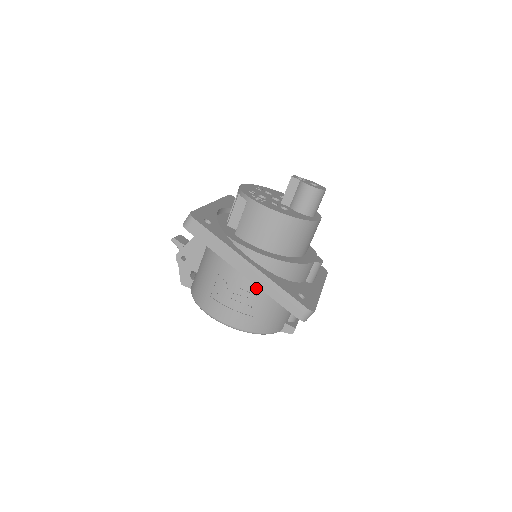
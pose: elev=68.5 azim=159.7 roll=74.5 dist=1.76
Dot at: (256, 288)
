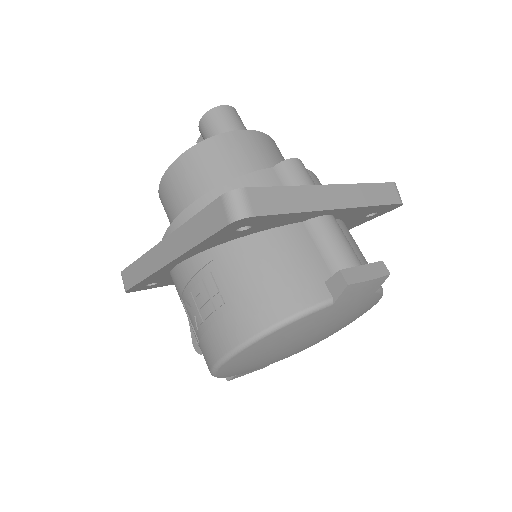
Dot at: (202, 265)
